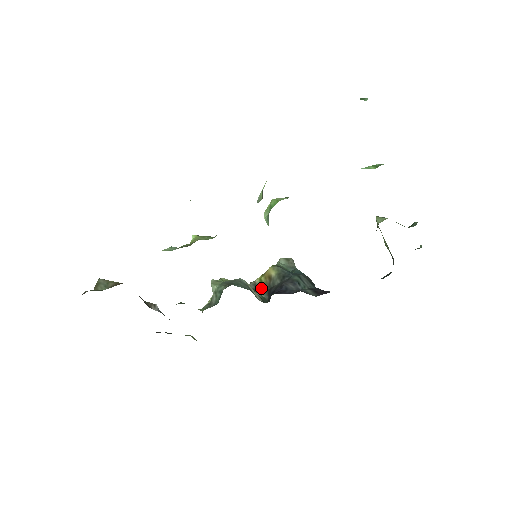
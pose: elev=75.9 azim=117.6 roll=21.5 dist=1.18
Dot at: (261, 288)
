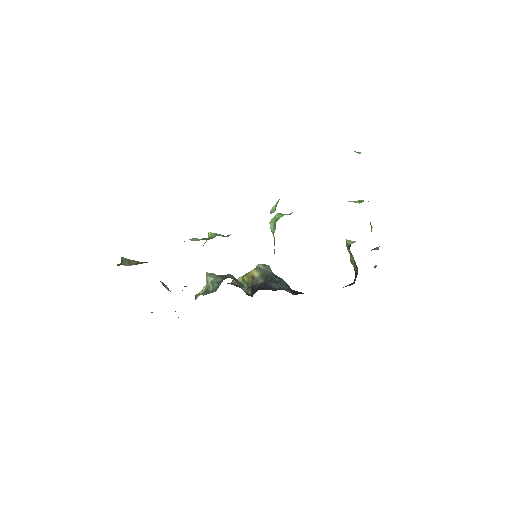
Dot at: (244, 285)
